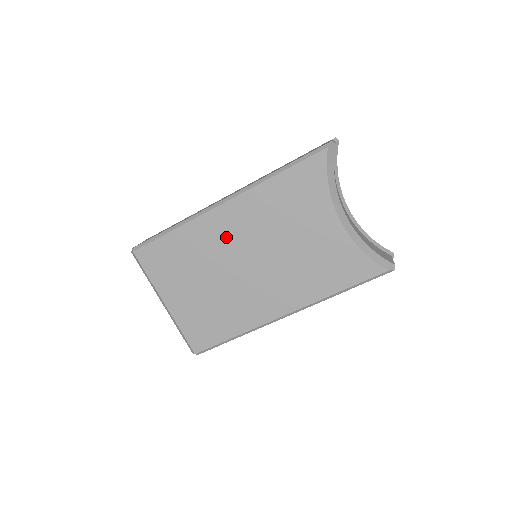
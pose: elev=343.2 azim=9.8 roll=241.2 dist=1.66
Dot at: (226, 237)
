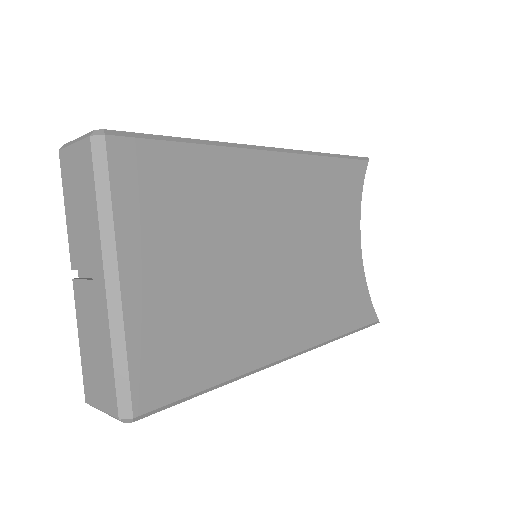
Dot at: (262, 201)
